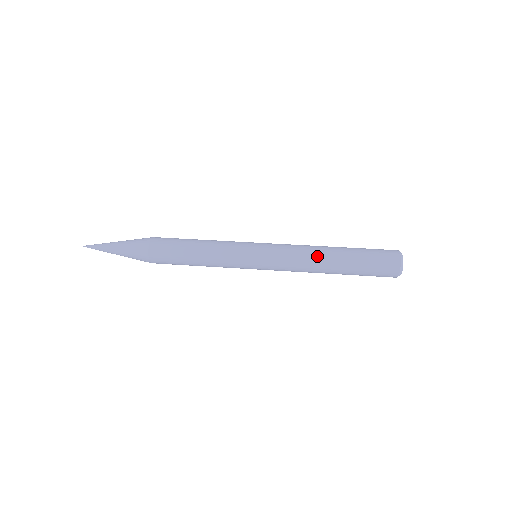
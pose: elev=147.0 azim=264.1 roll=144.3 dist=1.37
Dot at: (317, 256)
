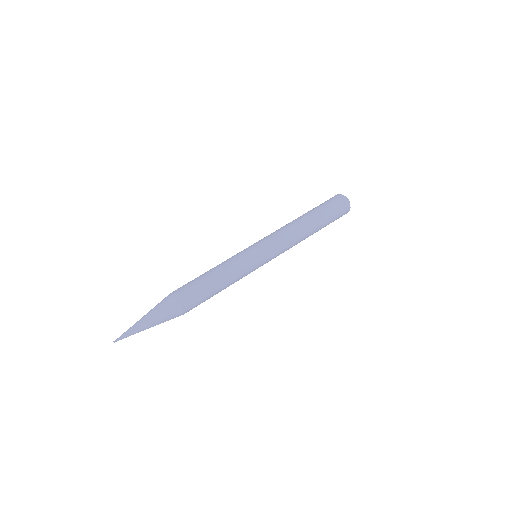
Dot at: (301, 232)
